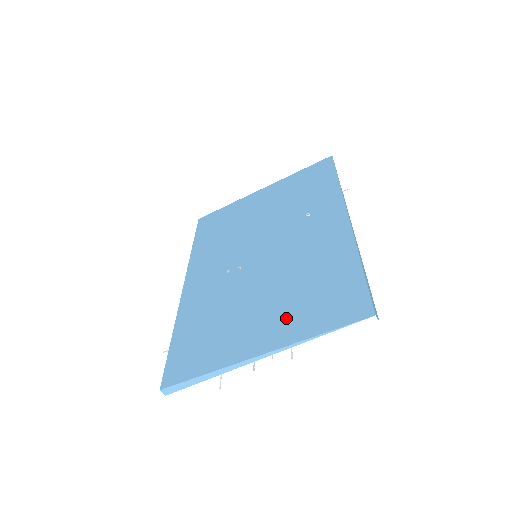
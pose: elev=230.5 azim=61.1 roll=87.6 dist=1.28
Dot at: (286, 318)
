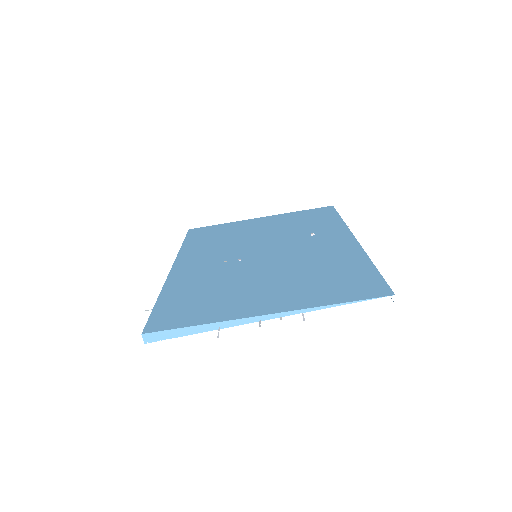
Dot at: (297, 292)
